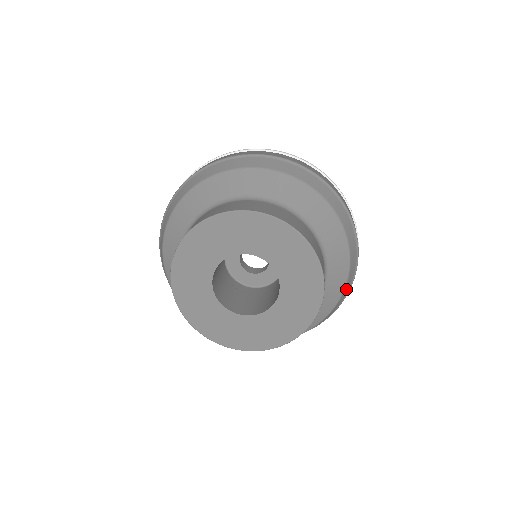
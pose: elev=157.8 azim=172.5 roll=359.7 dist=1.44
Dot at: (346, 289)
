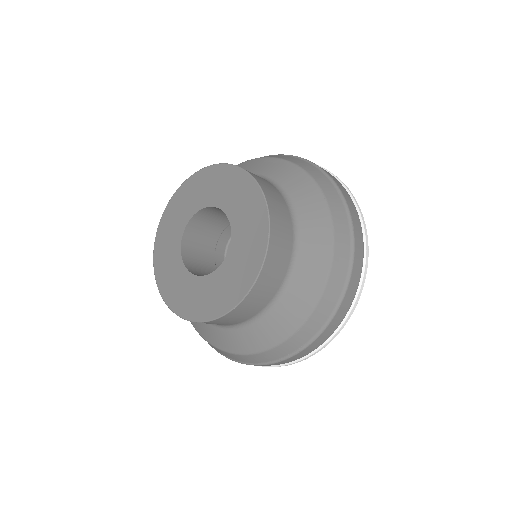
Dot at: (308, 328)
